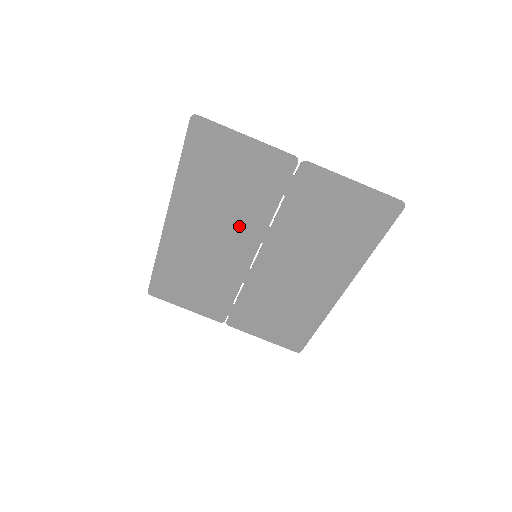
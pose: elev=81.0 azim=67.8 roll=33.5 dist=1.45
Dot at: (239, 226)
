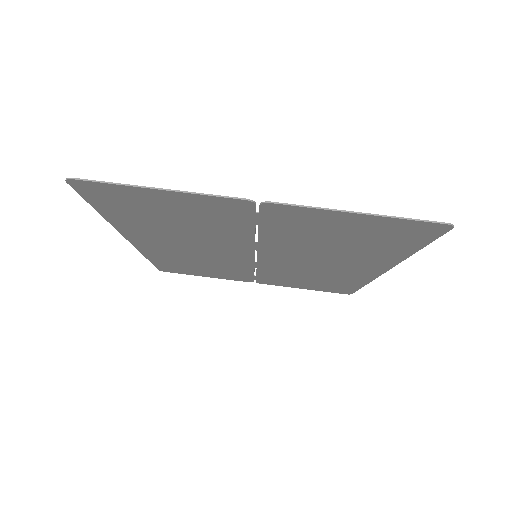
Dot at: (217, 242)
